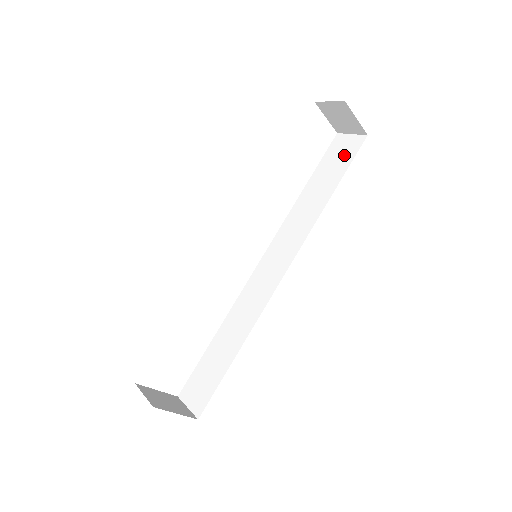
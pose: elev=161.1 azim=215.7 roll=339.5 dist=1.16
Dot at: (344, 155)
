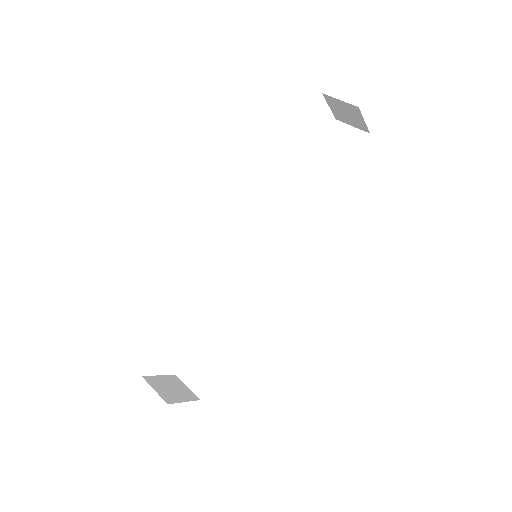
Dot at: (344, 151)
